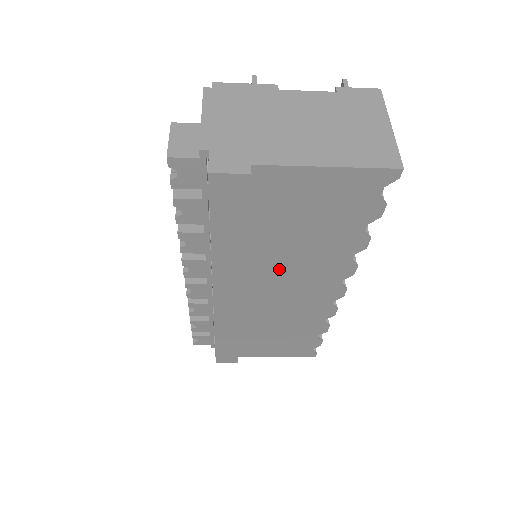
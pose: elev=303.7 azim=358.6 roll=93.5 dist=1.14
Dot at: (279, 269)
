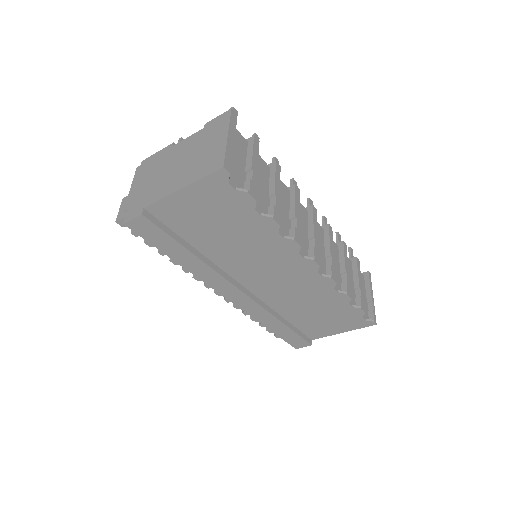
Dot at: (244, 262)
